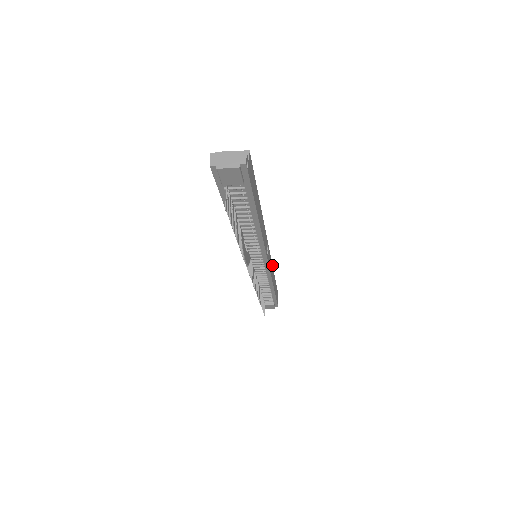
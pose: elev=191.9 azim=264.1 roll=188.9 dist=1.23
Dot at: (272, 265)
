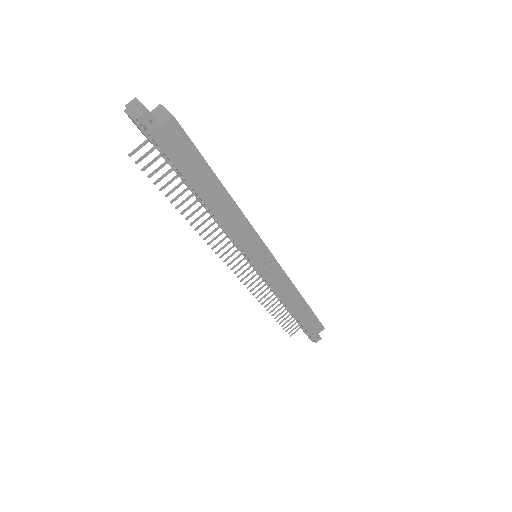
Dot at: (295, 287)
